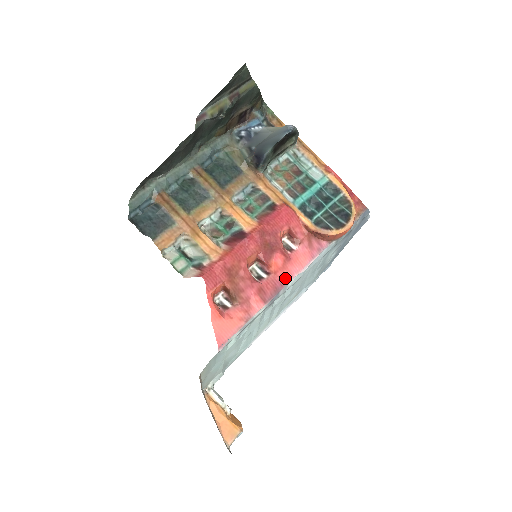
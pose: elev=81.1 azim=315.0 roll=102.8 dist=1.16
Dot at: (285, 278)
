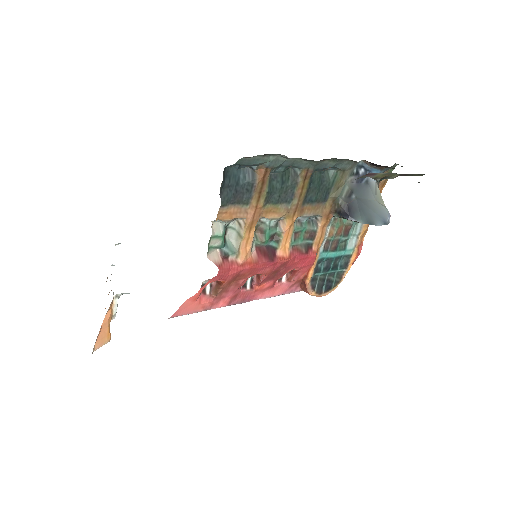
Dot at: (256, 297)
